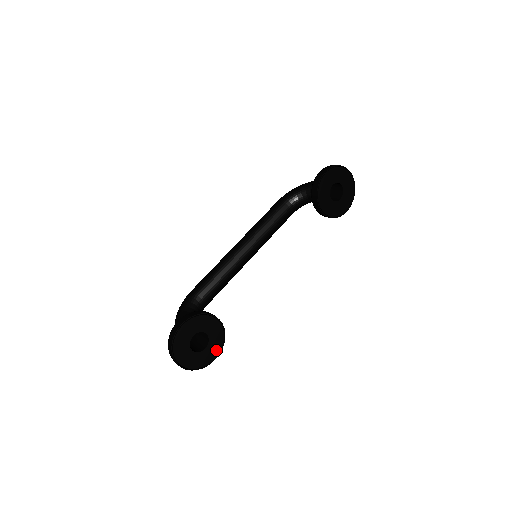
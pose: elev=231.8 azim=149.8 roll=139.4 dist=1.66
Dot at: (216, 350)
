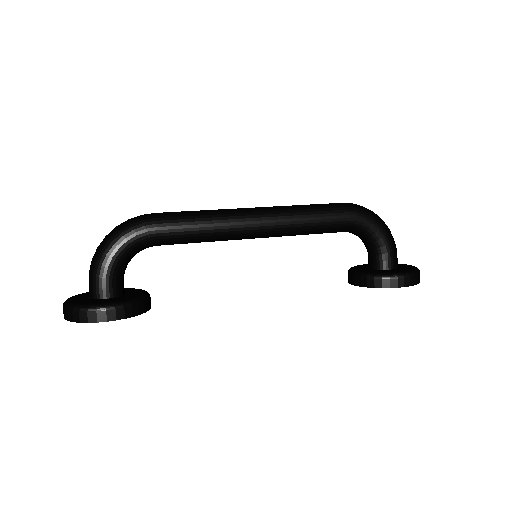
Dot at: occluded
